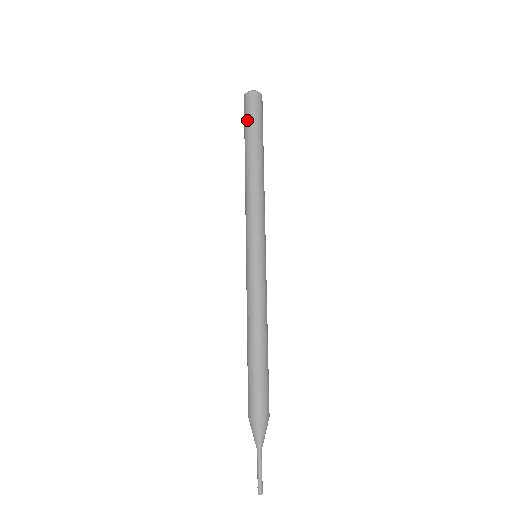
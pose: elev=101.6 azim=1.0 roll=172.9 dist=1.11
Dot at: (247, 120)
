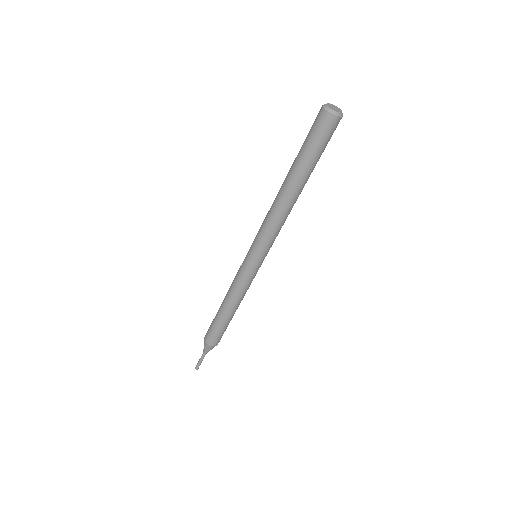
Dot at: (306, 139)
